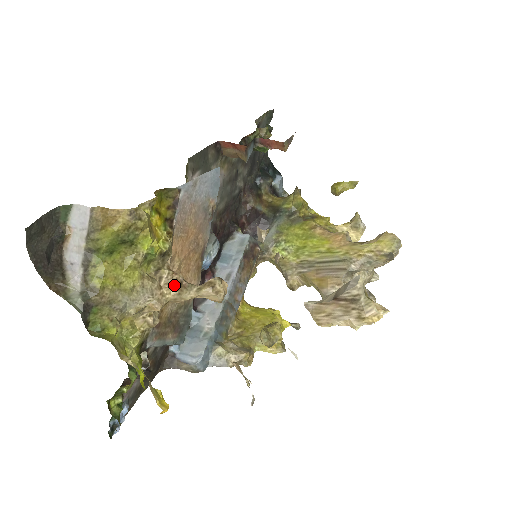
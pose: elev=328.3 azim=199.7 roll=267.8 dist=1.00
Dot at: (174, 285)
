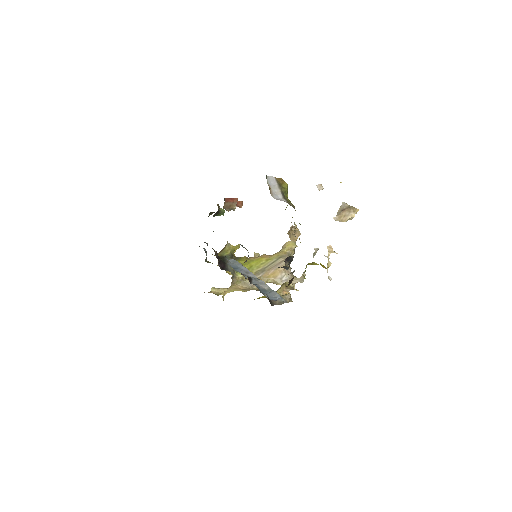
Dot at: occluded
